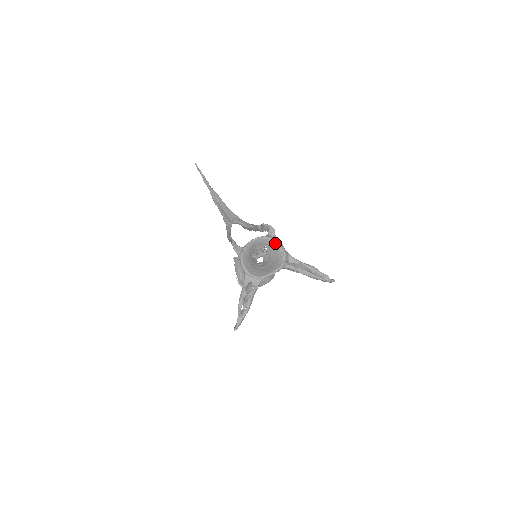
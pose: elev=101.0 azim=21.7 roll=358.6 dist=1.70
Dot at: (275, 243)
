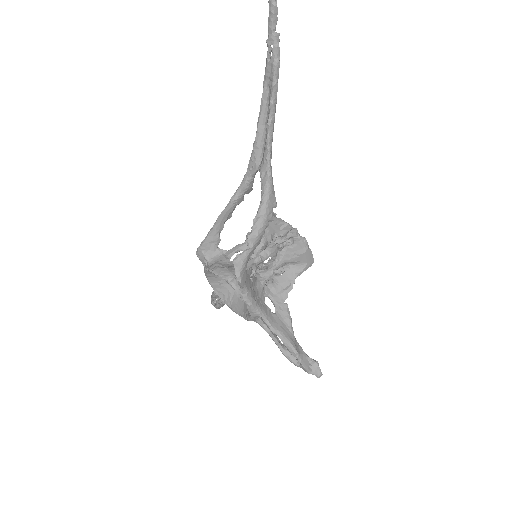
Dot at: (242, 296)
